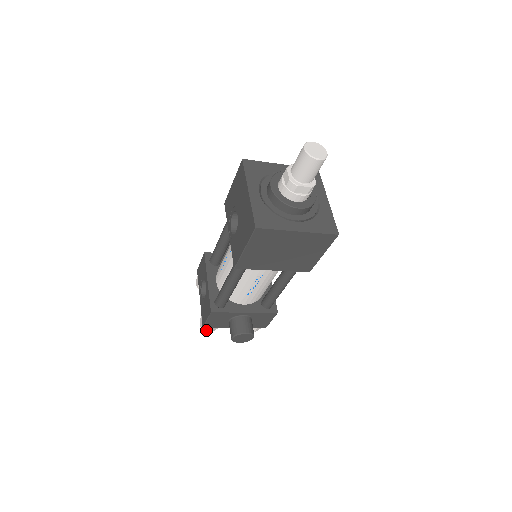
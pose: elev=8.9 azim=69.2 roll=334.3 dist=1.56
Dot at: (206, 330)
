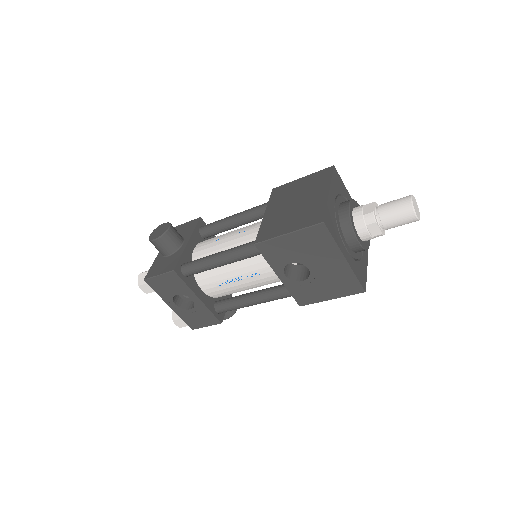
Dot at: occluded
